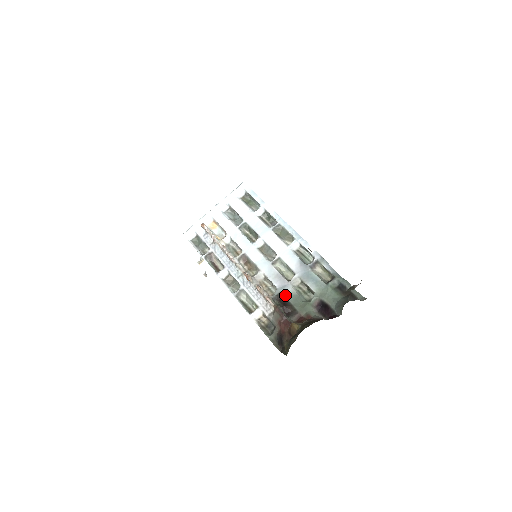
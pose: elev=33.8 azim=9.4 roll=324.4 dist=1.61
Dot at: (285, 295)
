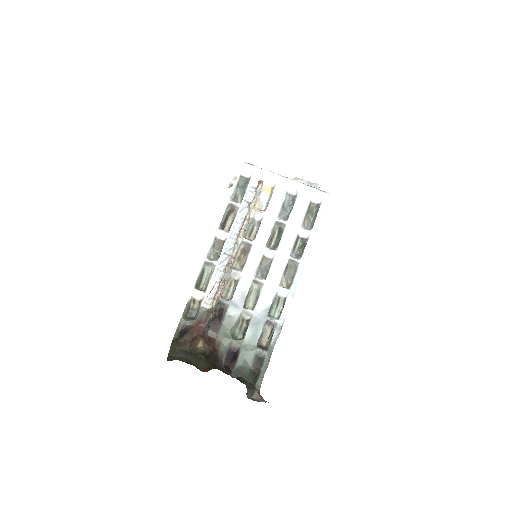
Dot at: (228, 312)
